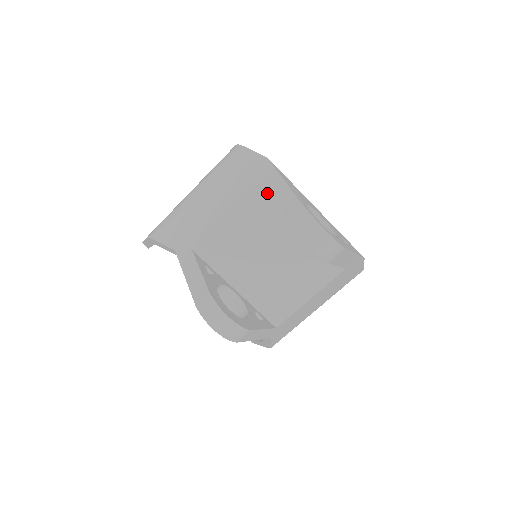
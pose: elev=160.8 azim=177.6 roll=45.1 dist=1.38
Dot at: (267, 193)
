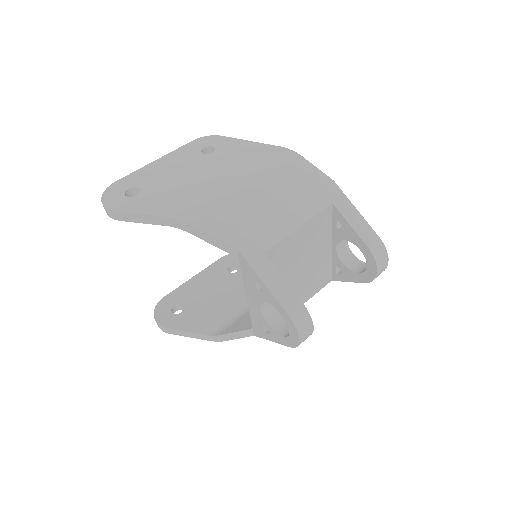
Dot at: (331, 213)
